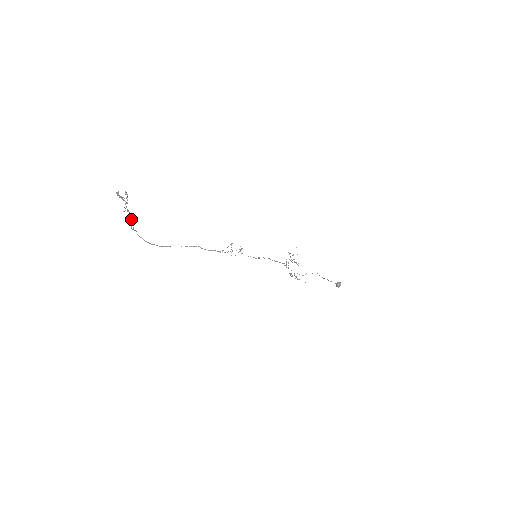
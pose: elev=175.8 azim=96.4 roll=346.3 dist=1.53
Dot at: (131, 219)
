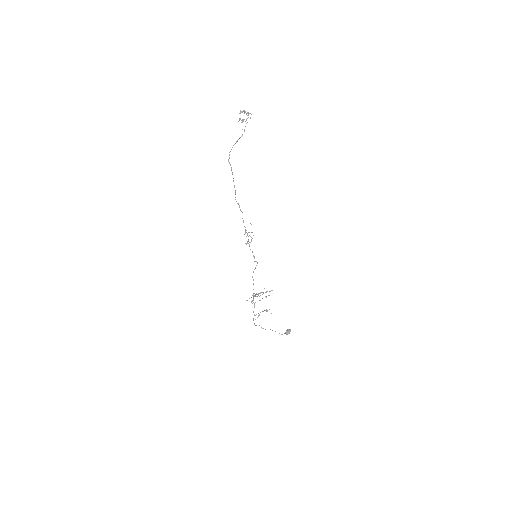
Dot at: (244, 131)
